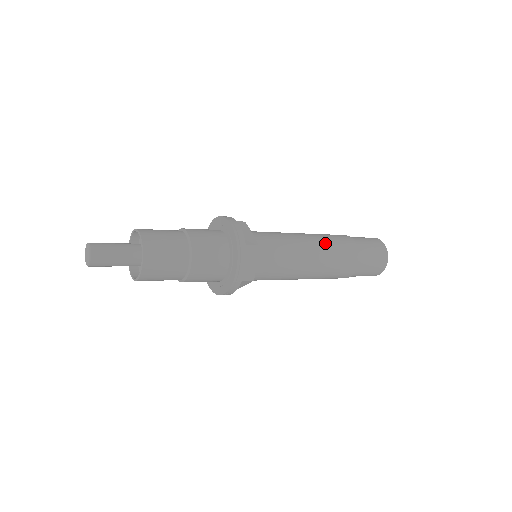
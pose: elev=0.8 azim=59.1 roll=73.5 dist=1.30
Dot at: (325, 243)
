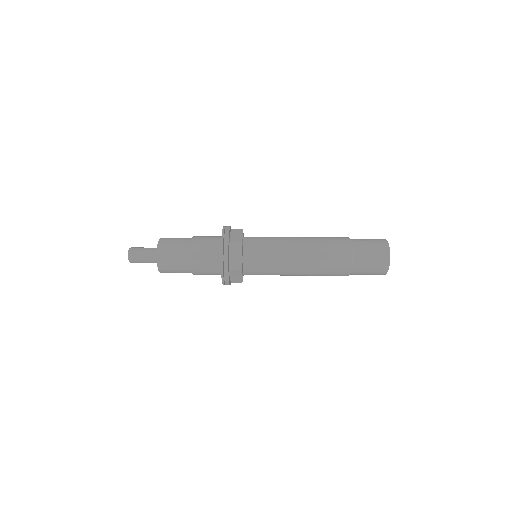
Dot at: (315, 261)
